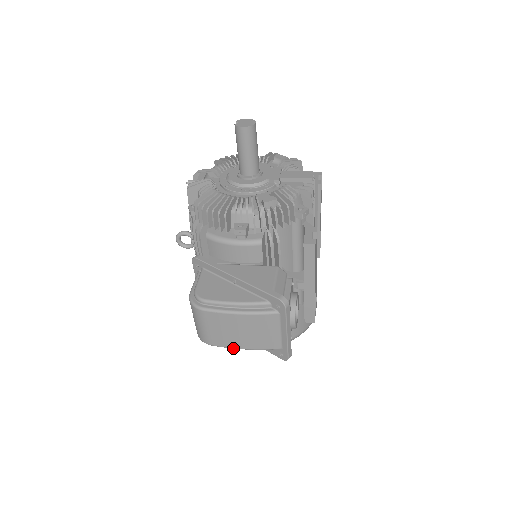
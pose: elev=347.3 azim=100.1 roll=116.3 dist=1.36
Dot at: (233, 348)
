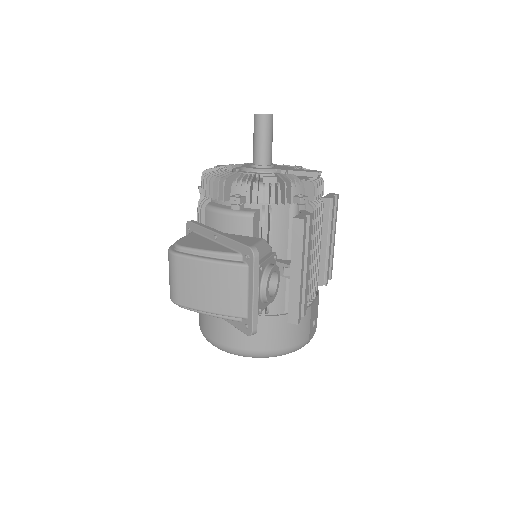
Dot at: (199, 310)
